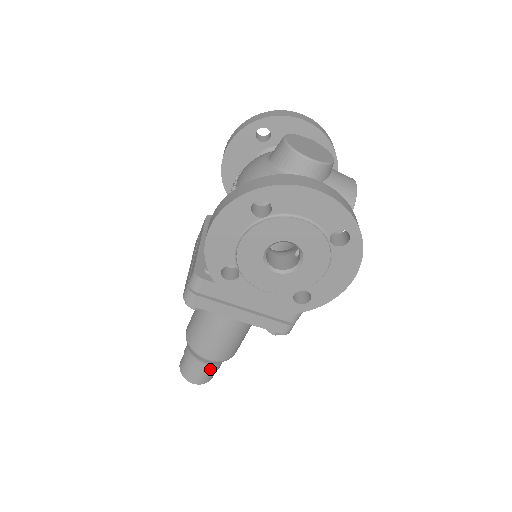
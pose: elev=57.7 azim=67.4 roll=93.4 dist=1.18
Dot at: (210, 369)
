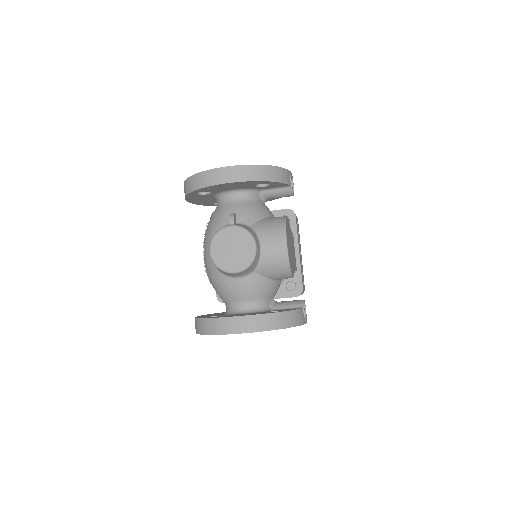
Dot at: occluded
